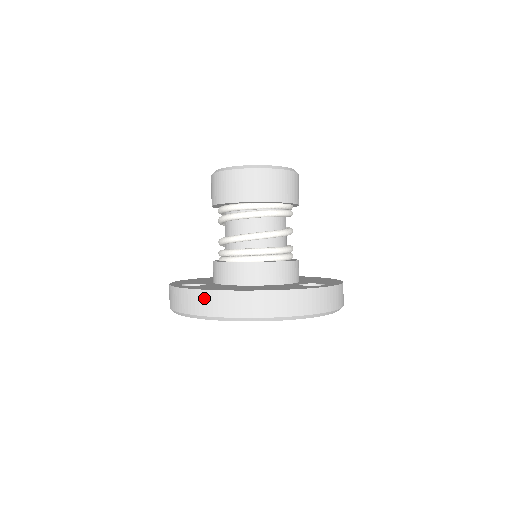
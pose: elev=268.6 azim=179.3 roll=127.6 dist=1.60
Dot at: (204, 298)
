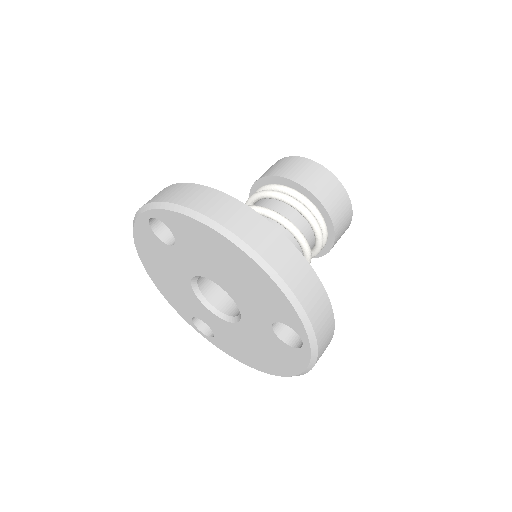
Dot at: (214, 198)
